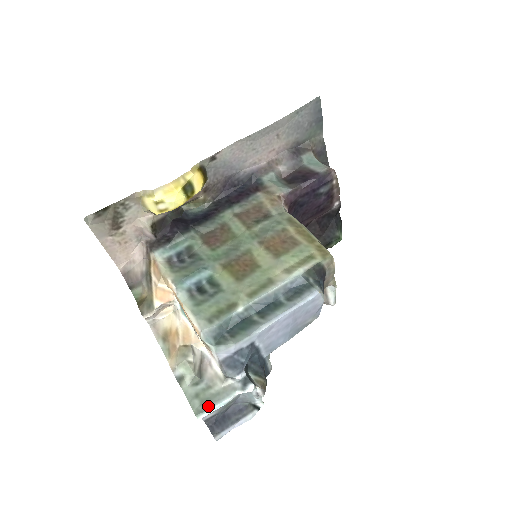
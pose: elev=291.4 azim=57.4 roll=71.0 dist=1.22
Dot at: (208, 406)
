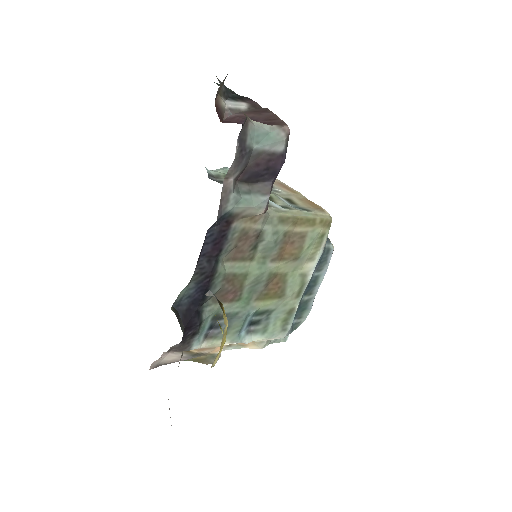
Dot at: occluded
